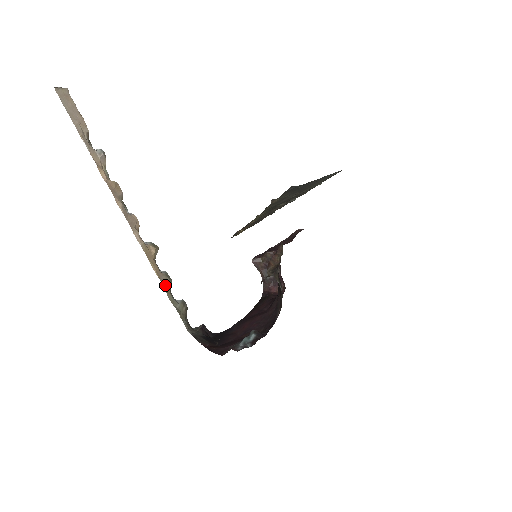
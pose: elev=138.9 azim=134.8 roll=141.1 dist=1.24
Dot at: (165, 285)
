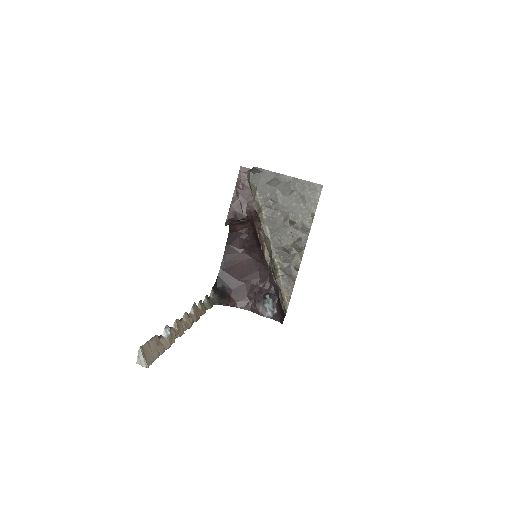
Dot at: (204, 310)
